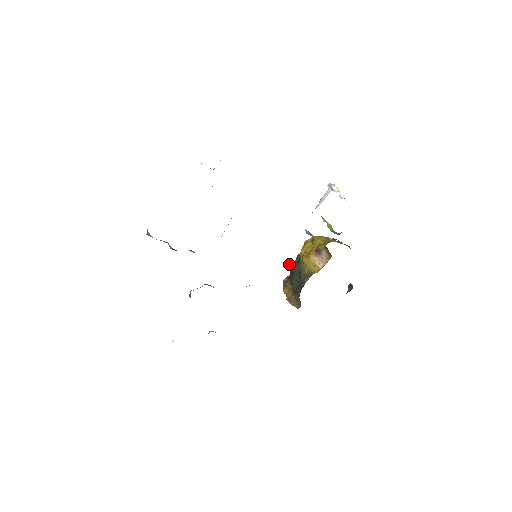
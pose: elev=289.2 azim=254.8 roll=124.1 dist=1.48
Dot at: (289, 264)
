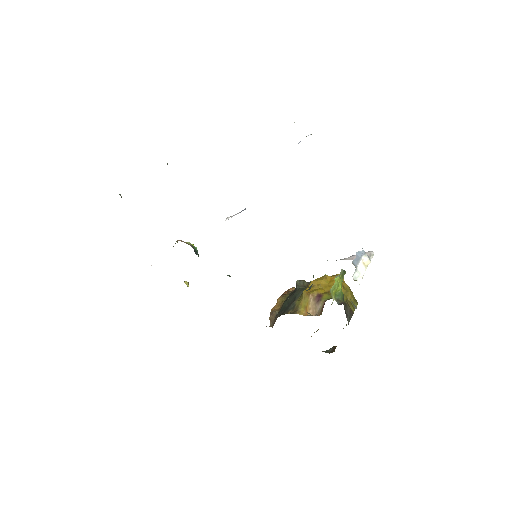
Dot at: (298, 281)
